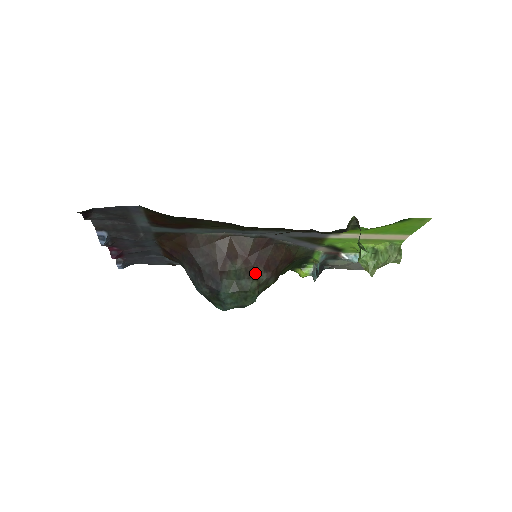
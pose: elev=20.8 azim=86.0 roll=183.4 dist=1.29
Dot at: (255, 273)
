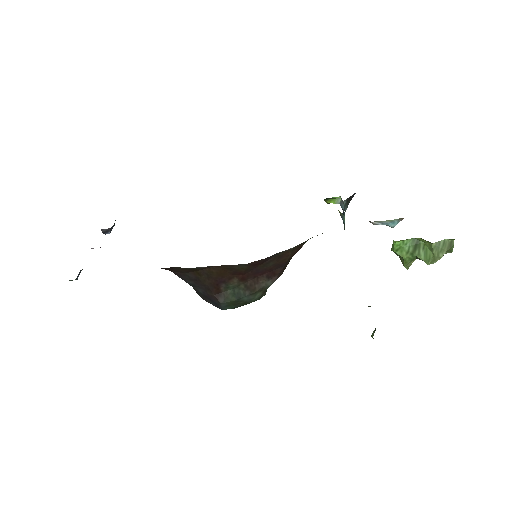
Dot at: (257, 286)
